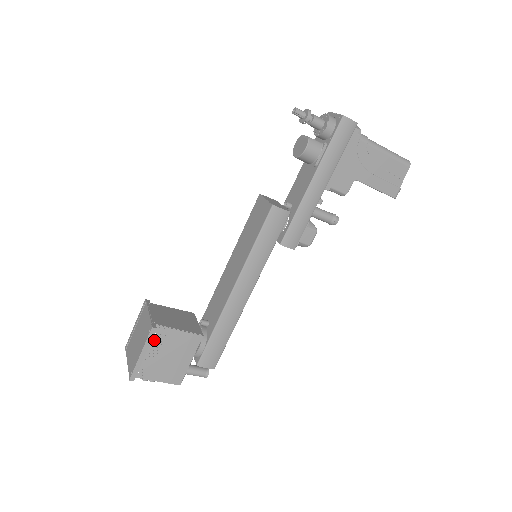
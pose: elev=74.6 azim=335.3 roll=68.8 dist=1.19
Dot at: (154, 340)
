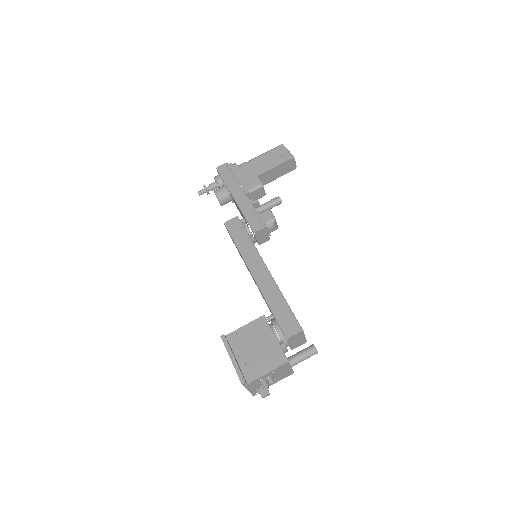
Dot at: (234, 346)
